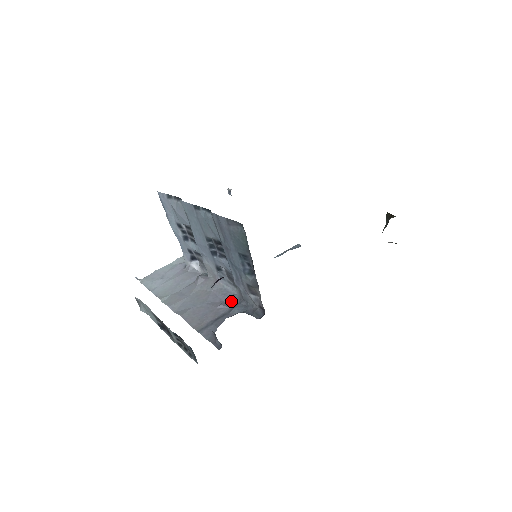
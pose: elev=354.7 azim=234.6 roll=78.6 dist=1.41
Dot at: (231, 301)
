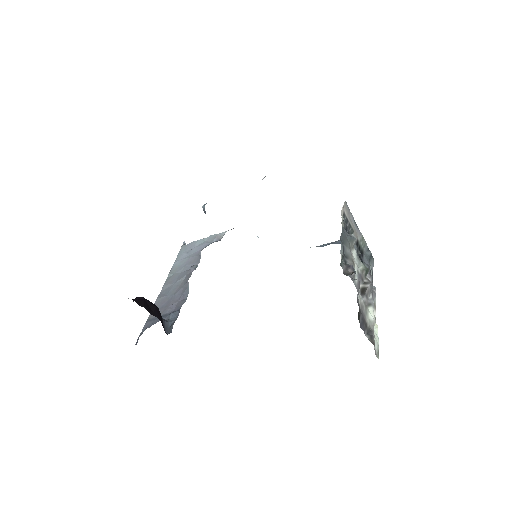
Dot at: (179, 305)
